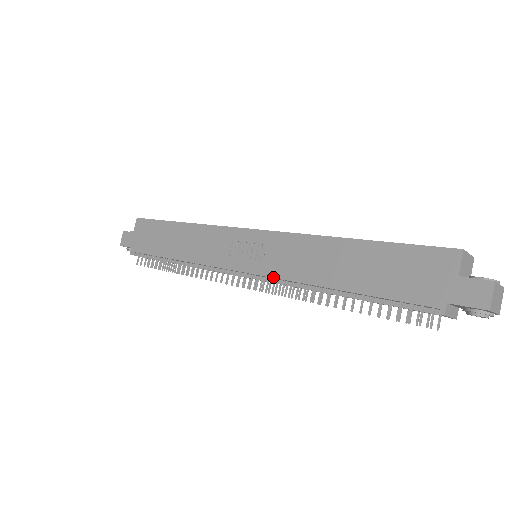
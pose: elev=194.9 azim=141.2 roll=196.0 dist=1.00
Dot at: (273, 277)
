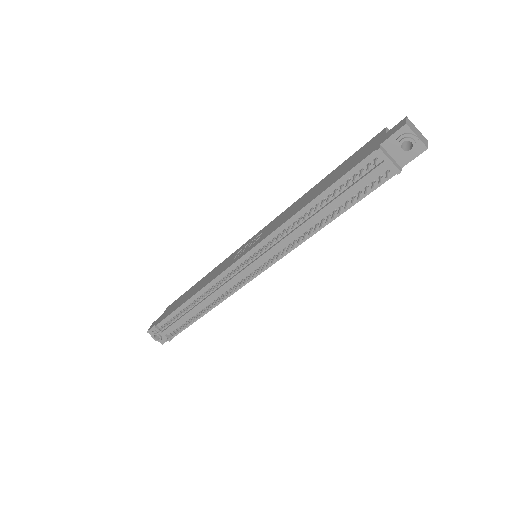
Dot at: (264, 238)
